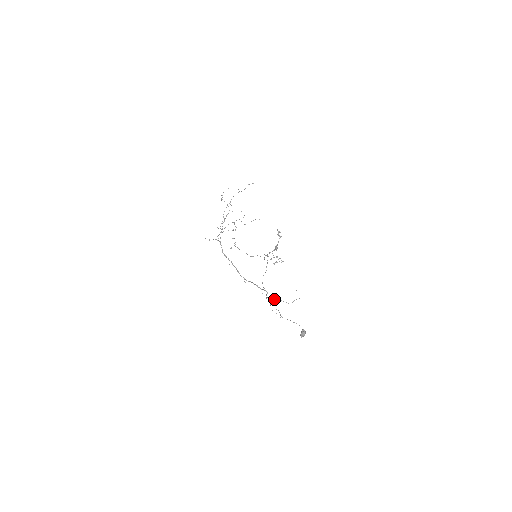
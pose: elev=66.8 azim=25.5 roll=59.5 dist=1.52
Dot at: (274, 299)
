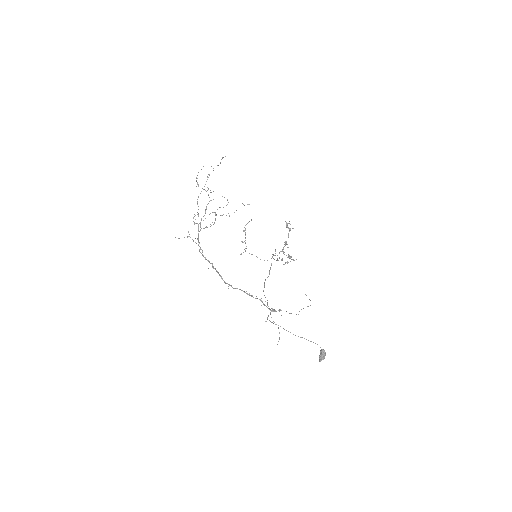
Dot at: (274, 310)
